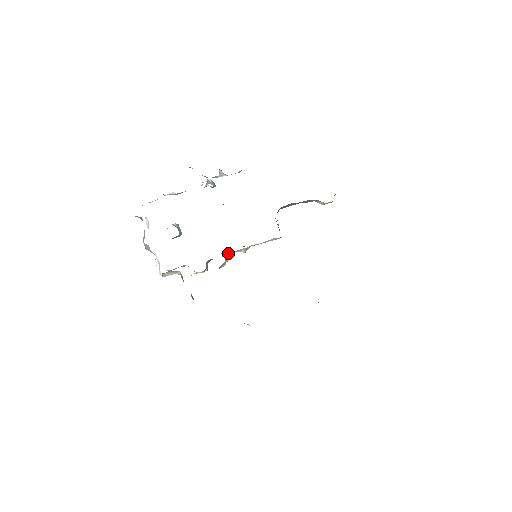
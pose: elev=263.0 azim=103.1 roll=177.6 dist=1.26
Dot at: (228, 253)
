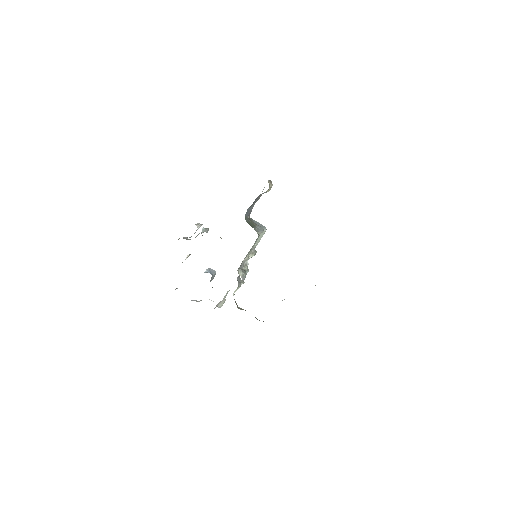
Dot at: (241, 266)
